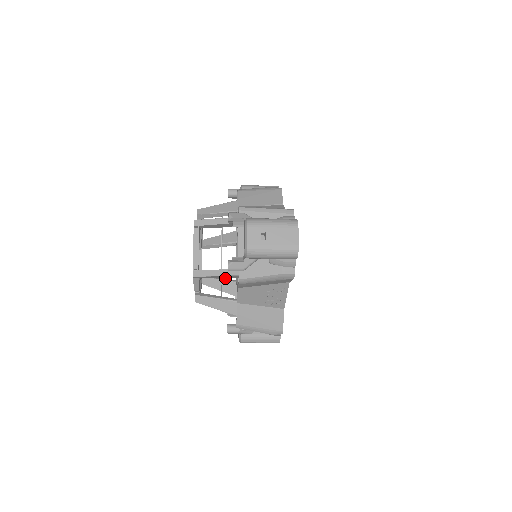
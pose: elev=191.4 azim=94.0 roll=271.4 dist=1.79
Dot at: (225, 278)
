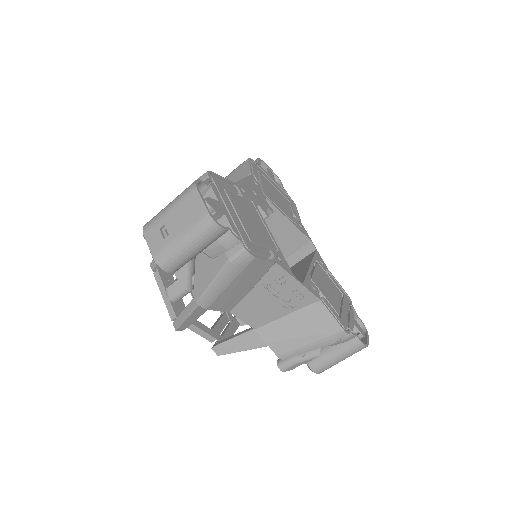
Dot at: occluded
